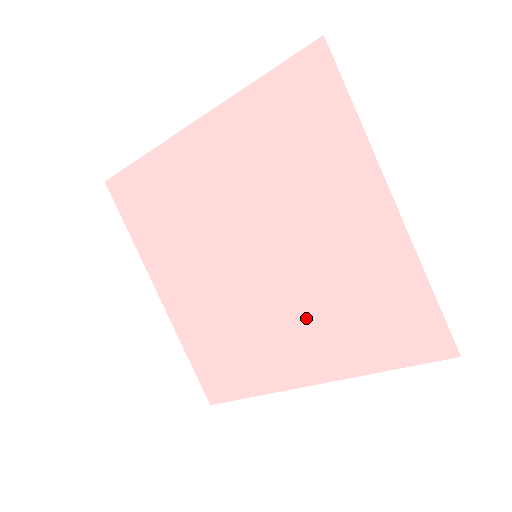
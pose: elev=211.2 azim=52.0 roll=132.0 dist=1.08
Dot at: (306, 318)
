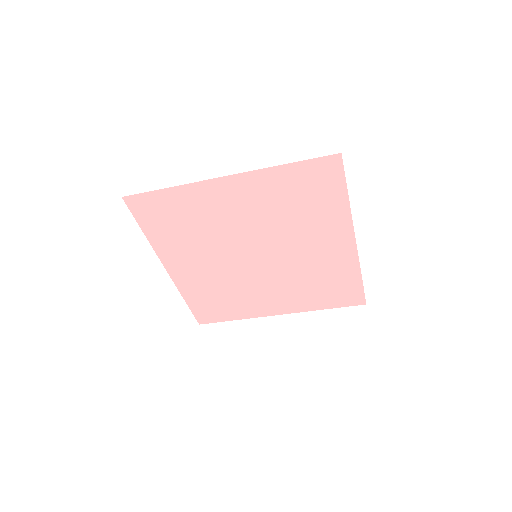
Dot at: (283, 287)
